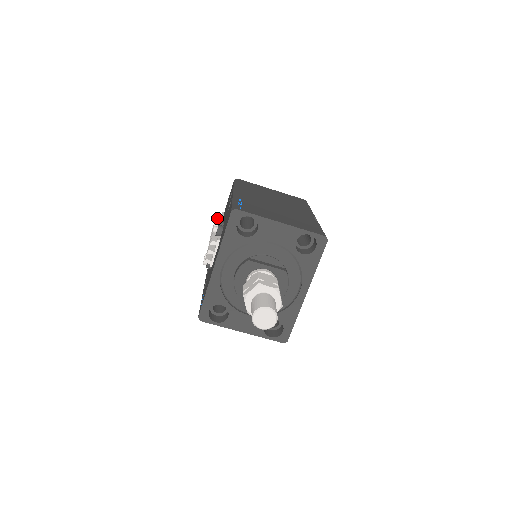
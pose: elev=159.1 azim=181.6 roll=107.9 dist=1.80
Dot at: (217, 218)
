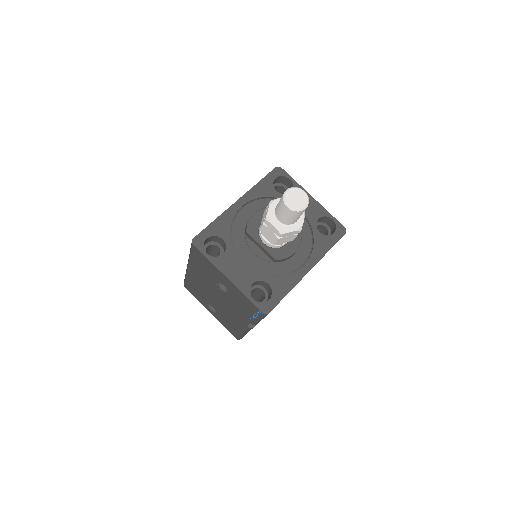
Dot at: occluded
